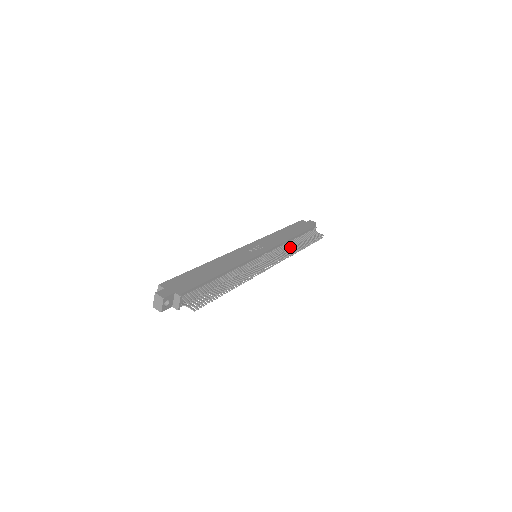
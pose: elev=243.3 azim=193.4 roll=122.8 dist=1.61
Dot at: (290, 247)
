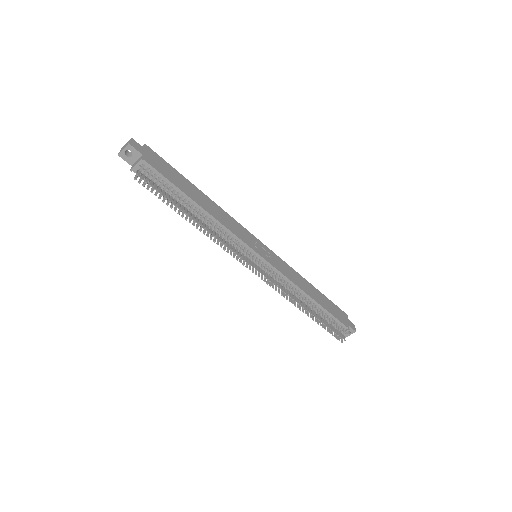
Dot at: occluded
